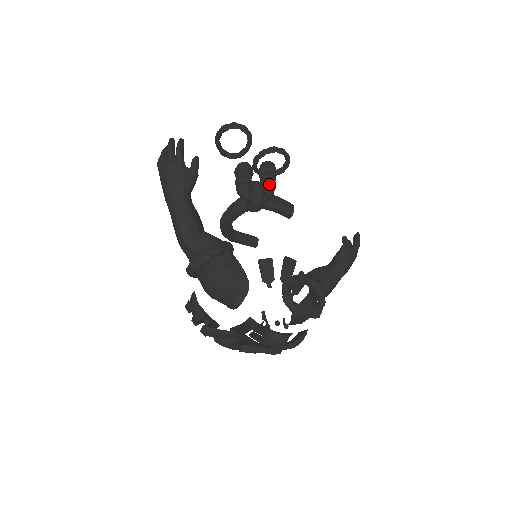
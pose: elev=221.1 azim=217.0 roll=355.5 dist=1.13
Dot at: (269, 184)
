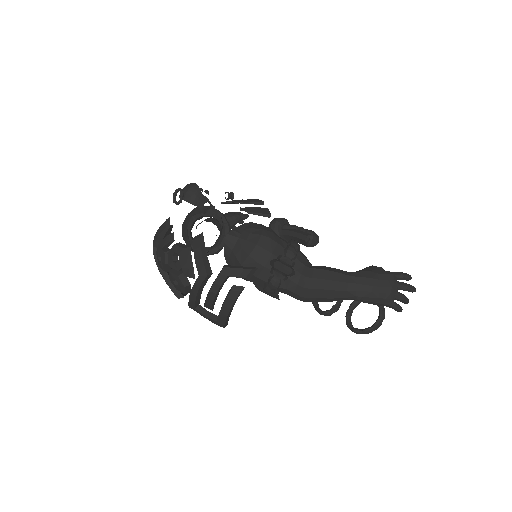
Dot at: occluded
